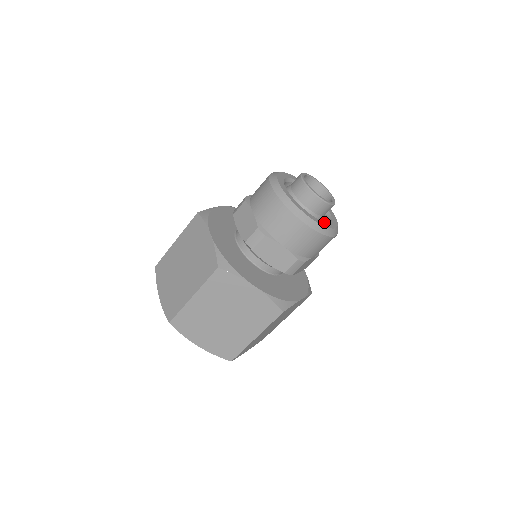
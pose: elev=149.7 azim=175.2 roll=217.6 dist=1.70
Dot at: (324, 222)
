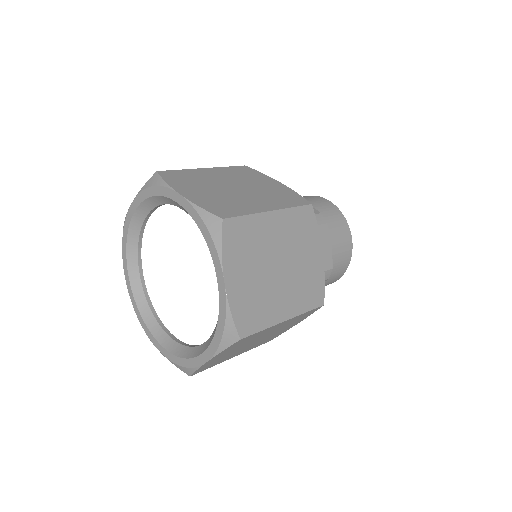
Dot at: occluded
